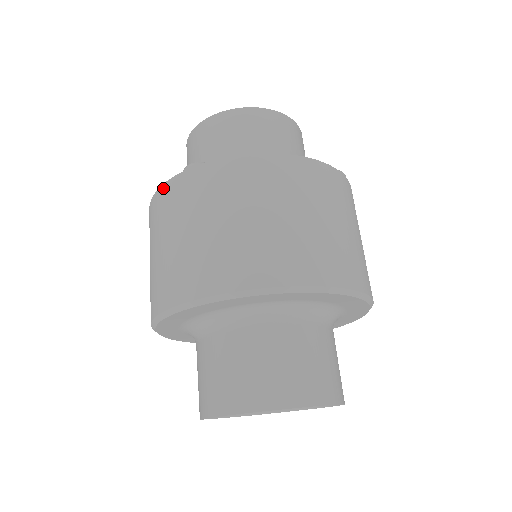
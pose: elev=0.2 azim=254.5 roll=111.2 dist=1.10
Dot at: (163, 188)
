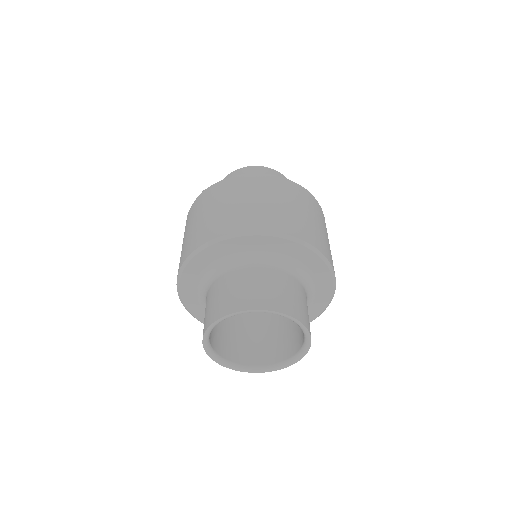
Dot at: (190, 209)
